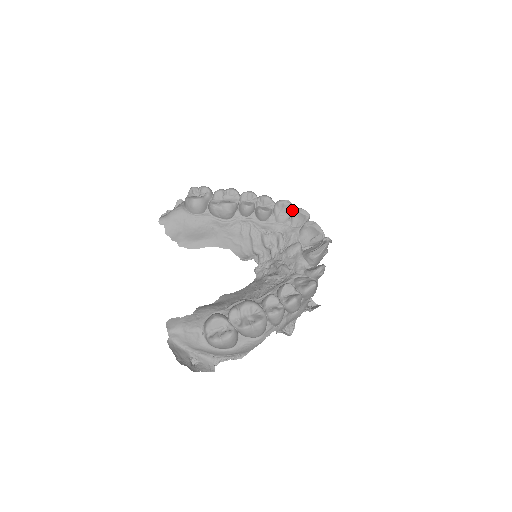
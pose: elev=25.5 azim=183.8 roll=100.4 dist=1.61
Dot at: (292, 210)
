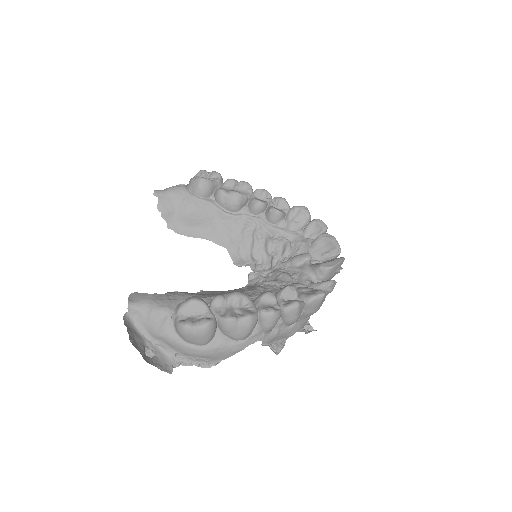
Dot at: (308, 219)
